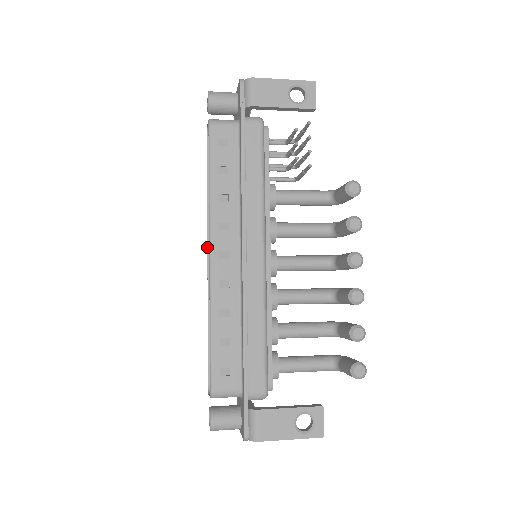
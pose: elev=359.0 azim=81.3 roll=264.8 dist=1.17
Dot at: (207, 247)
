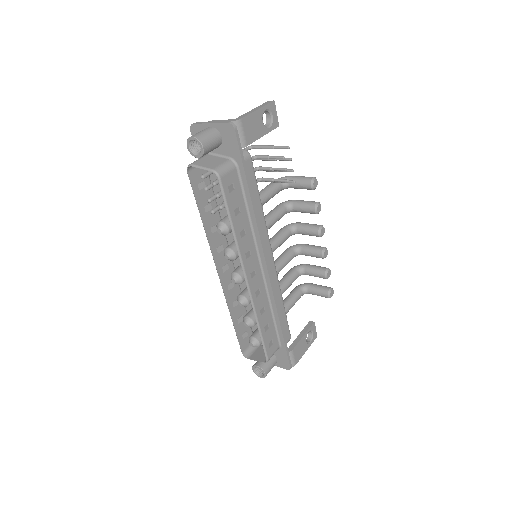
Dot at: (216, 266)
